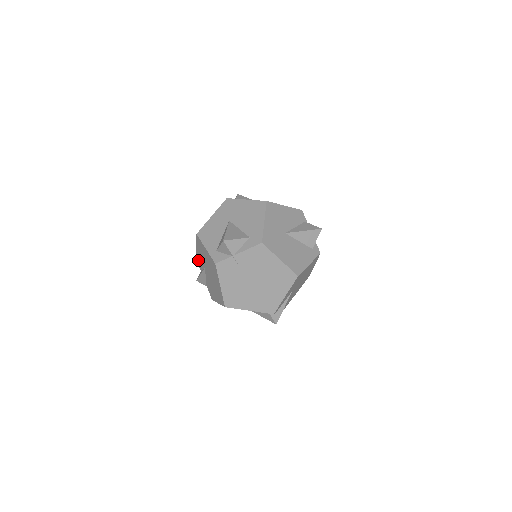
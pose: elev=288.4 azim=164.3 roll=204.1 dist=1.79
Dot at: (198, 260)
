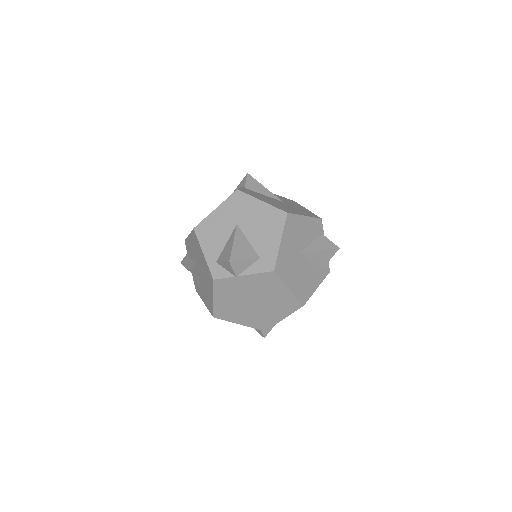
Dot at: (187, 246)
